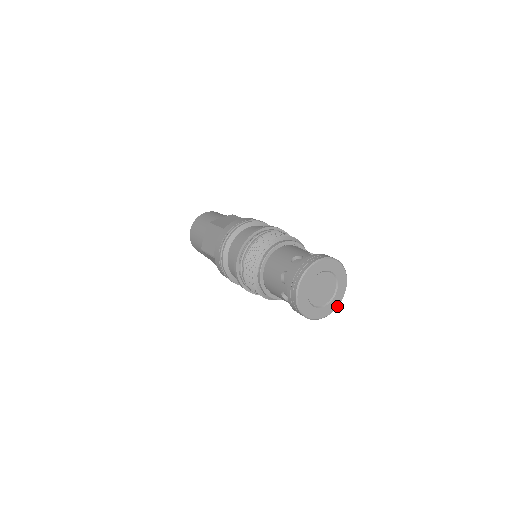
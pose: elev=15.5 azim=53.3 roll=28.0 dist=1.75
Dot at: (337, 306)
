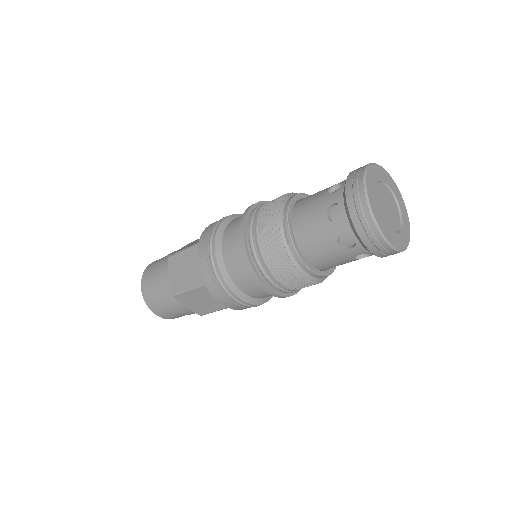
Dot at: (409, 232)
